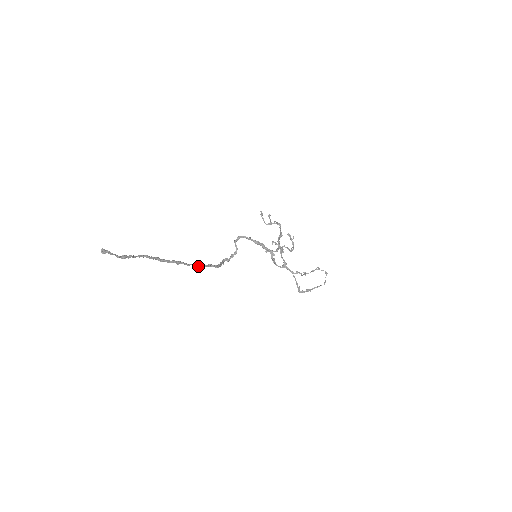
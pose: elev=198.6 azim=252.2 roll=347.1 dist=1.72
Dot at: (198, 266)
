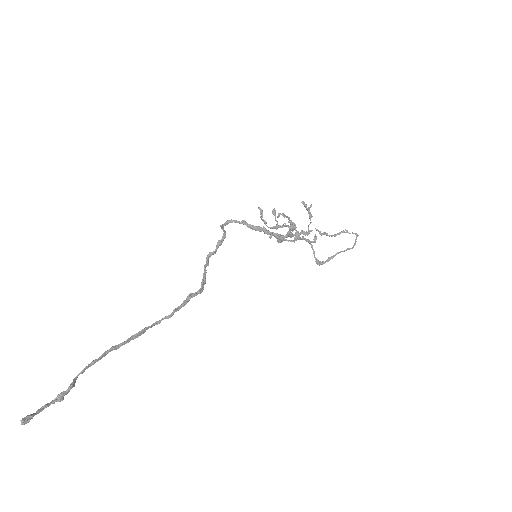
Dot at: (173, 312)
